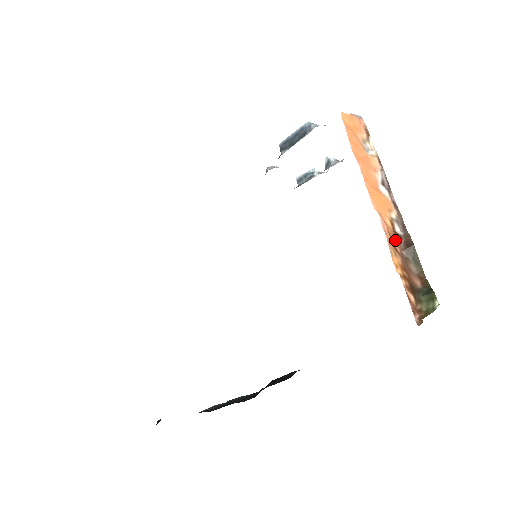
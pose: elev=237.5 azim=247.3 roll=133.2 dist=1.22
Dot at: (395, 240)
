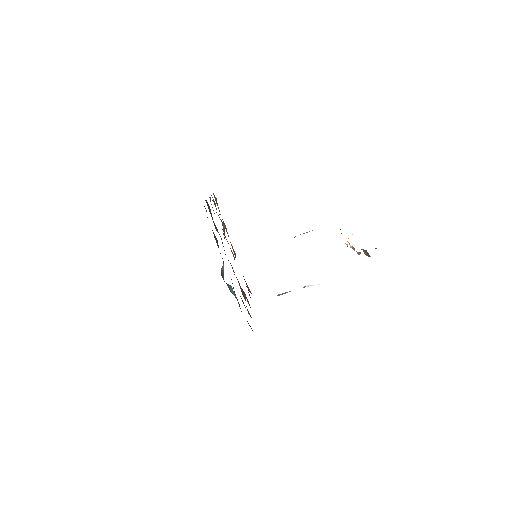
Dot at: occluded
